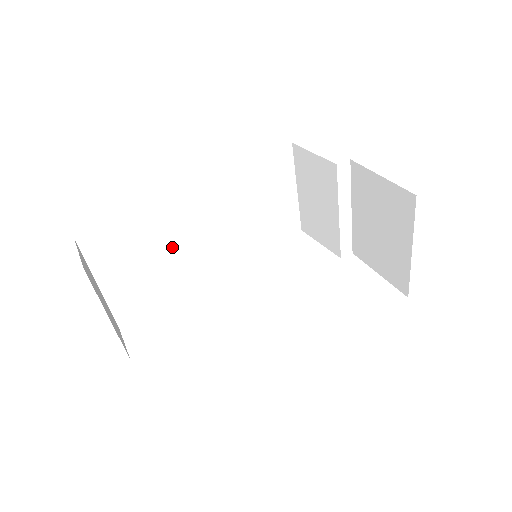
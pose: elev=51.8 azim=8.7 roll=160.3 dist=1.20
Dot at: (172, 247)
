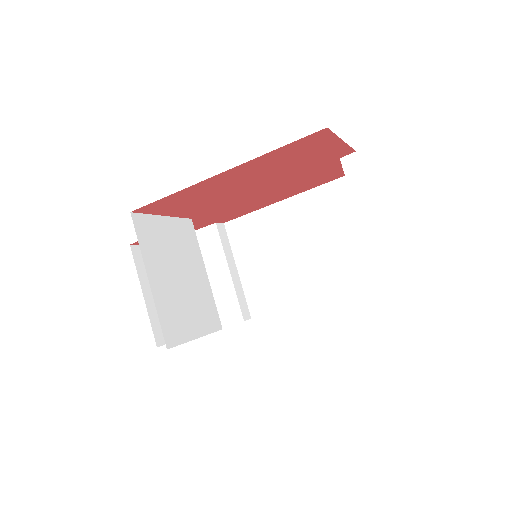
Dot at: (228, 267)
